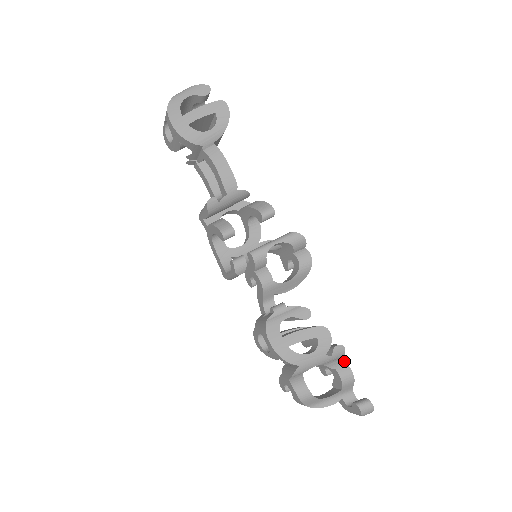
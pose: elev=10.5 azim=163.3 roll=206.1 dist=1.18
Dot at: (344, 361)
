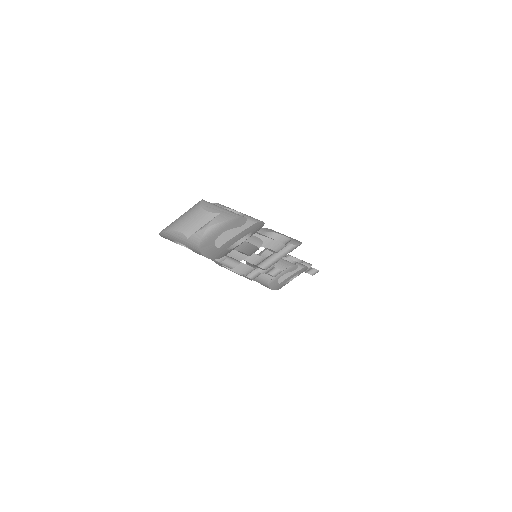
Dot at: occluded
